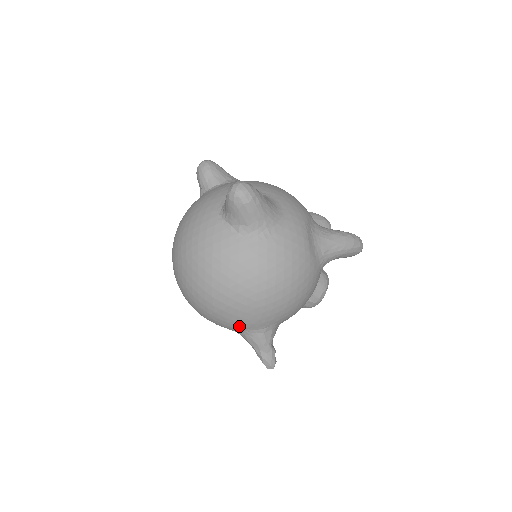
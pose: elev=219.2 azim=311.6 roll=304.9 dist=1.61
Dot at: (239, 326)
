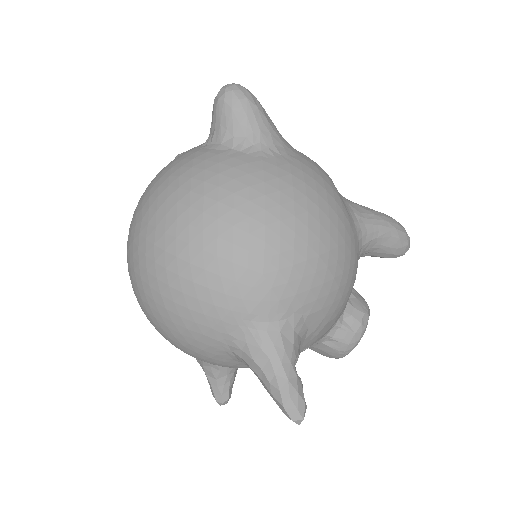
Dot at: (235, 311)
